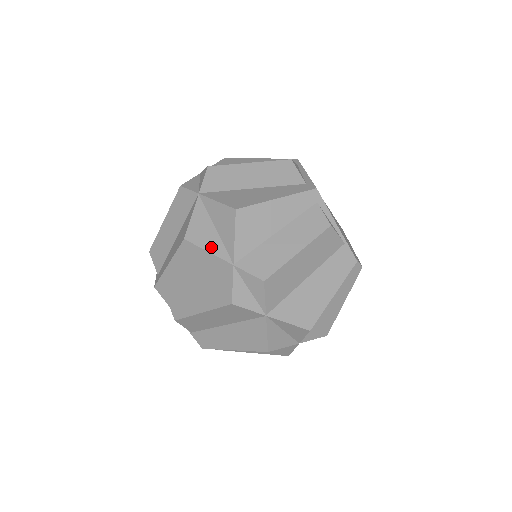
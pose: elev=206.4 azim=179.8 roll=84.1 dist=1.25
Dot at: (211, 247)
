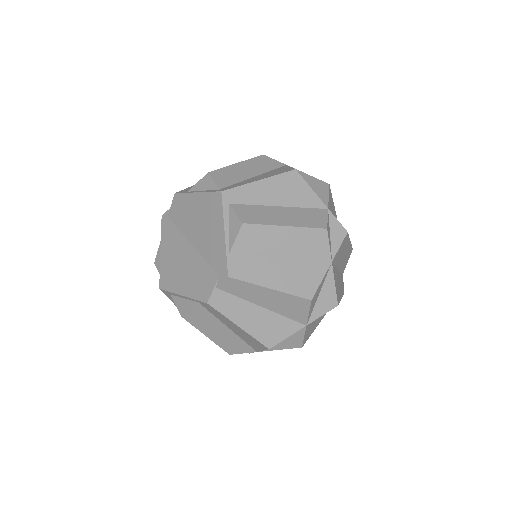
Dot at: occluded
